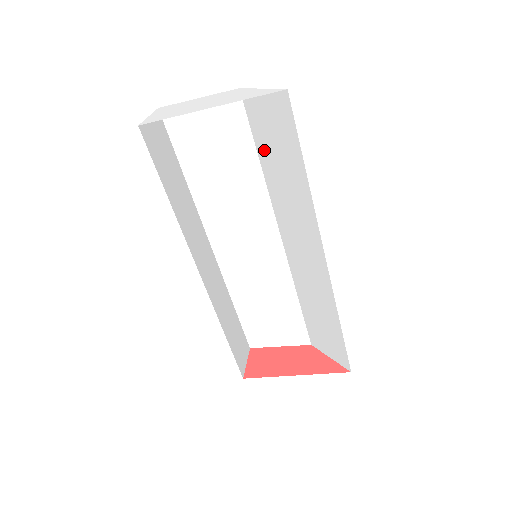
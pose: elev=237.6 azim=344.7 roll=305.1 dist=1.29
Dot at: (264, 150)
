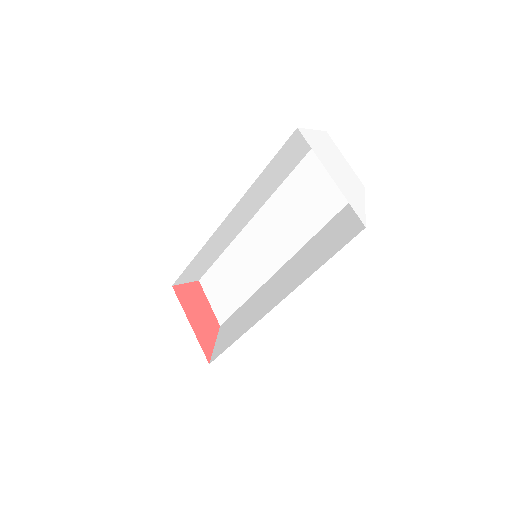
Dot at: (330, 227)
